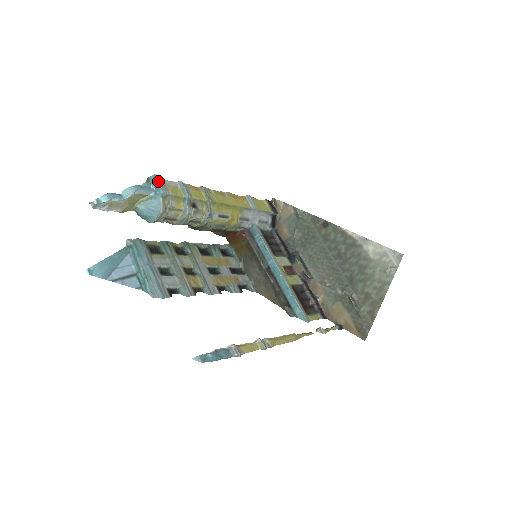
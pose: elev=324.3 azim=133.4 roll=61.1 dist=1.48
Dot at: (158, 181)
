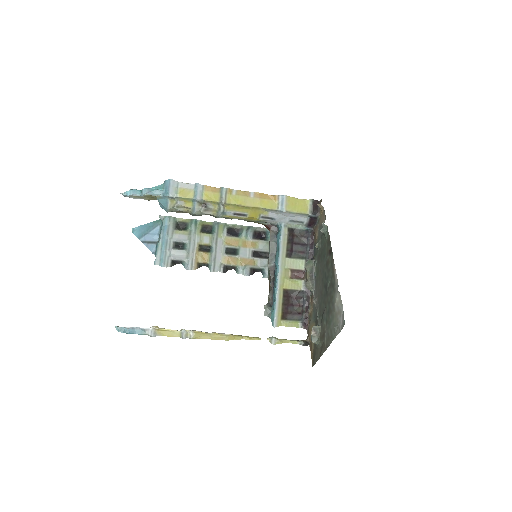
Dot at: (169, 185)
